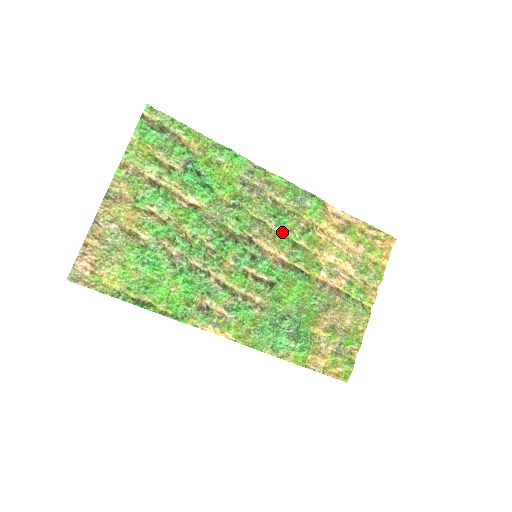
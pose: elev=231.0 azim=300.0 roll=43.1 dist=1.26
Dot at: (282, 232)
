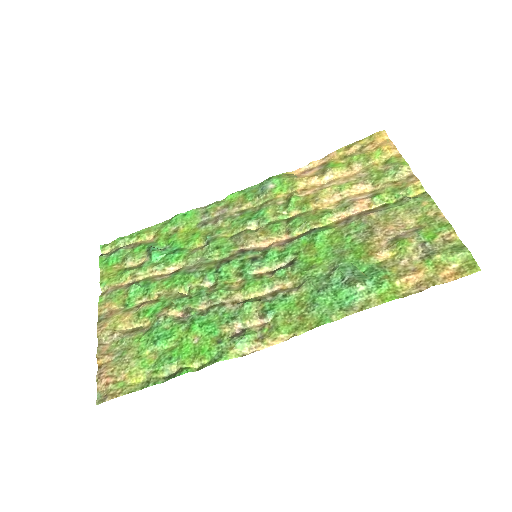
Dot at: (268, 223)
